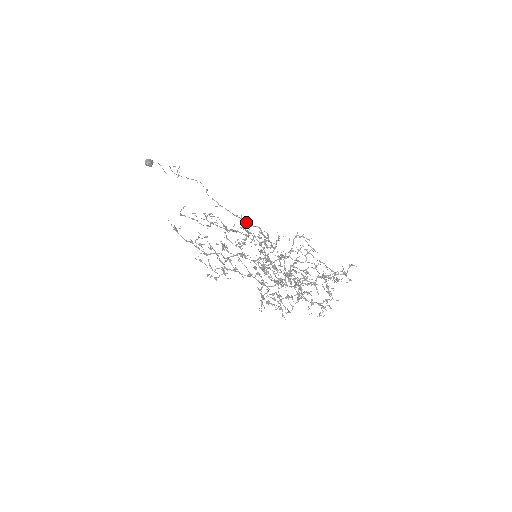
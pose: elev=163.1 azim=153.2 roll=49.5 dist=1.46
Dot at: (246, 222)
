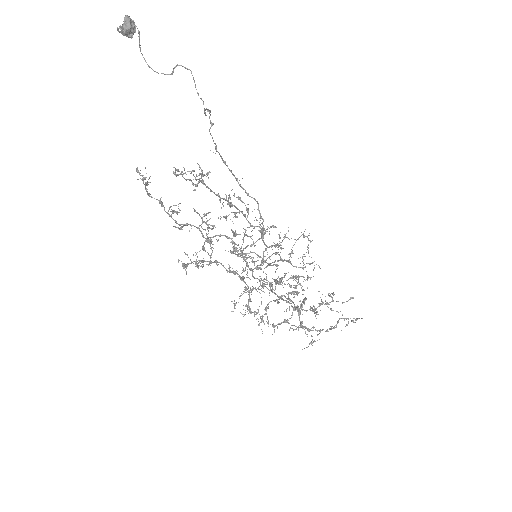
Dot at: (242, 187)
